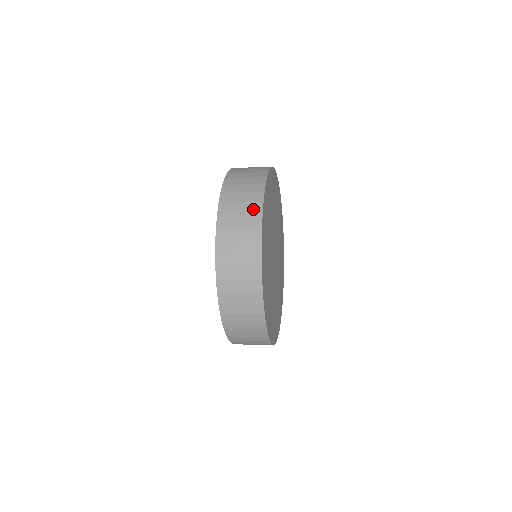
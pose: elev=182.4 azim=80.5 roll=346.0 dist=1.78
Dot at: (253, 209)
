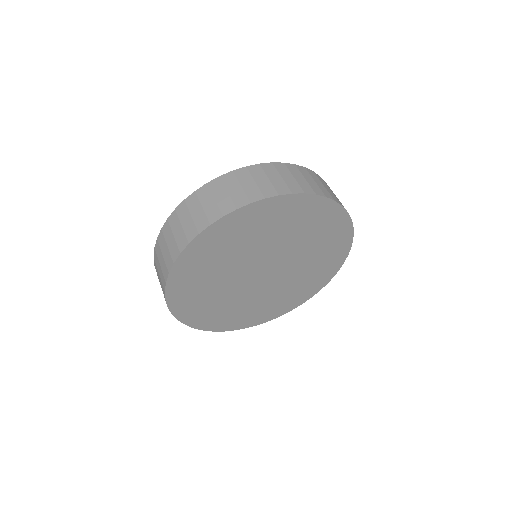
Dot at: (173, 252)
